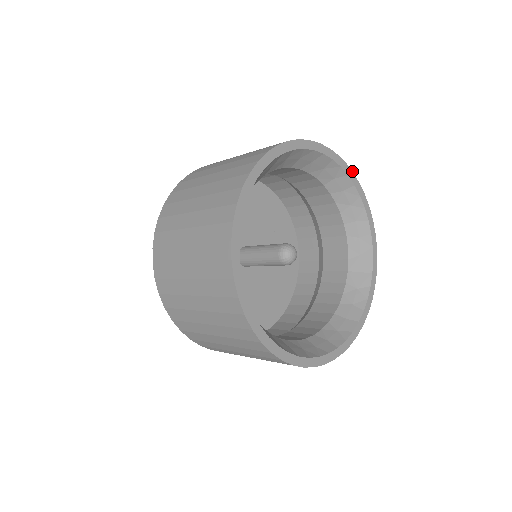
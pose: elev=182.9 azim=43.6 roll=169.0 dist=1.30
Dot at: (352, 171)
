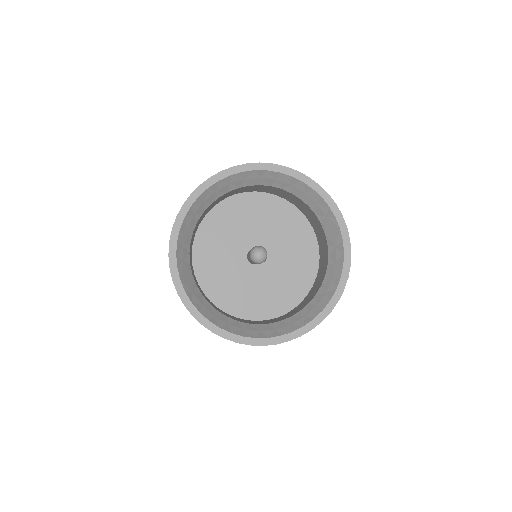
Dot at: (270, 163)
